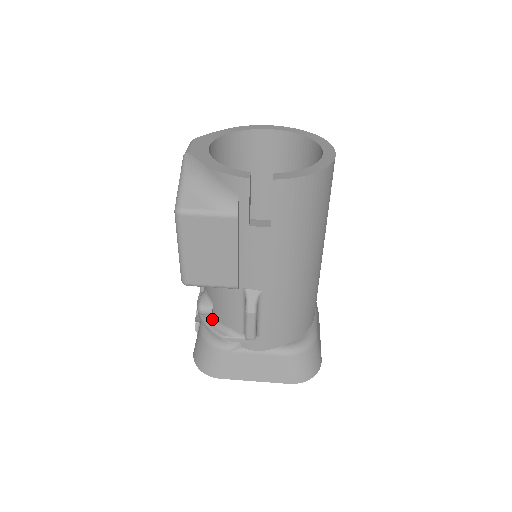
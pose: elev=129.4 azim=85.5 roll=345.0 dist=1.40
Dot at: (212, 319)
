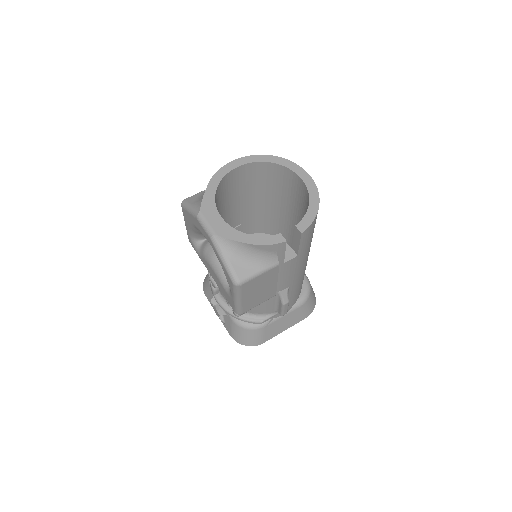
Dot at: (245, 314)
